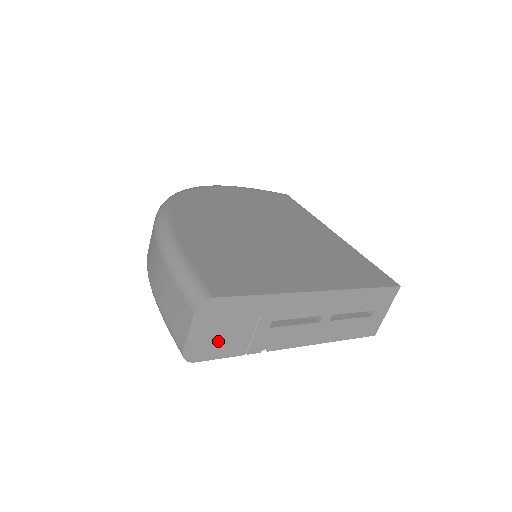
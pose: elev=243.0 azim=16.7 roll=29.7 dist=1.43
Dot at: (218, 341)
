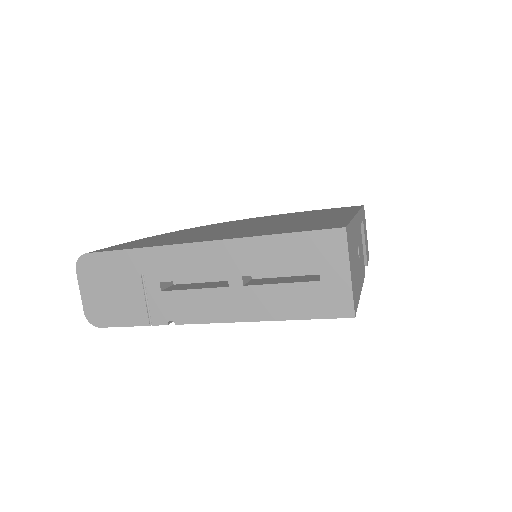
Dot at: (112, 304)
